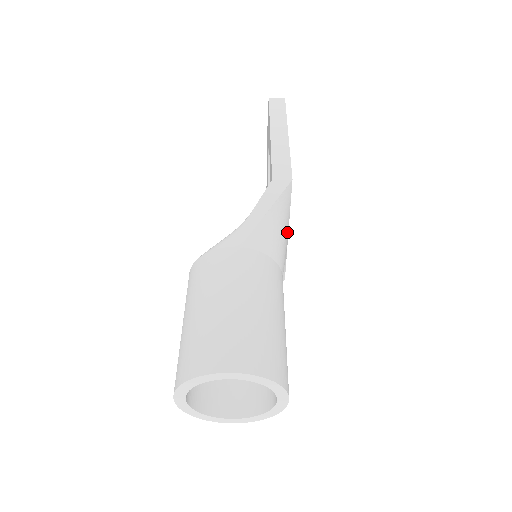
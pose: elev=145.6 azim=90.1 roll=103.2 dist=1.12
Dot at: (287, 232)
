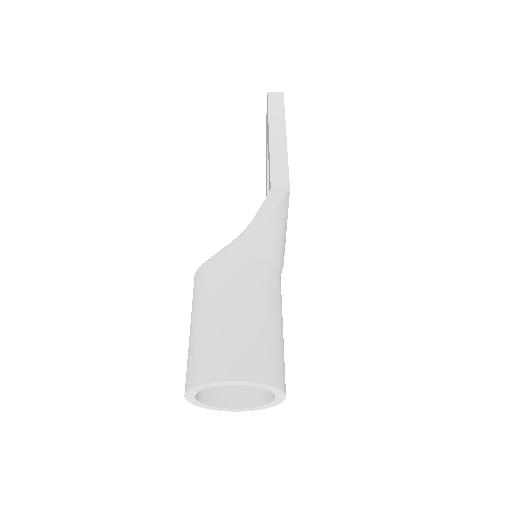
Dot at: (285, 234)
